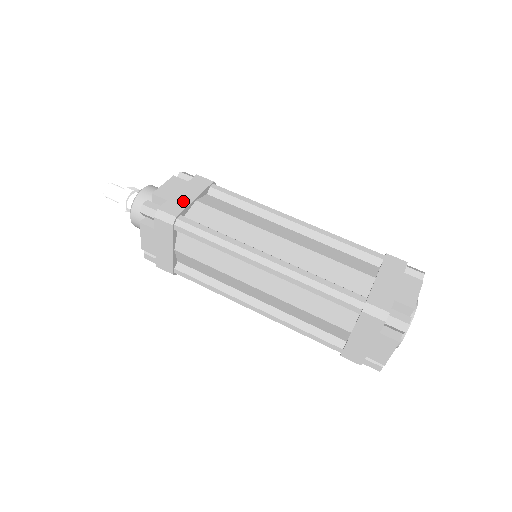
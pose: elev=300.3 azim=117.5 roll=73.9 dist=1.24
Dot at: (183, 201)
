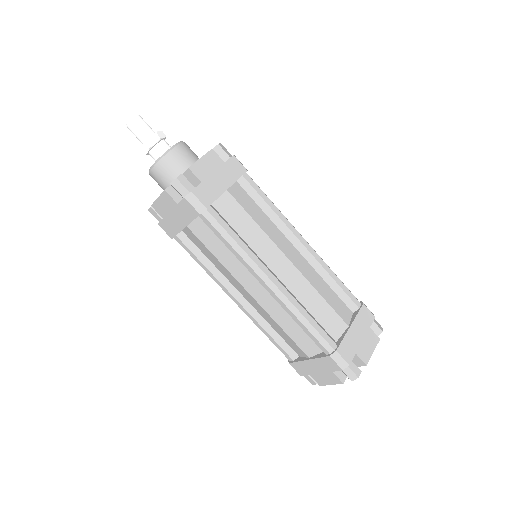
Dot at: (216, 189)
